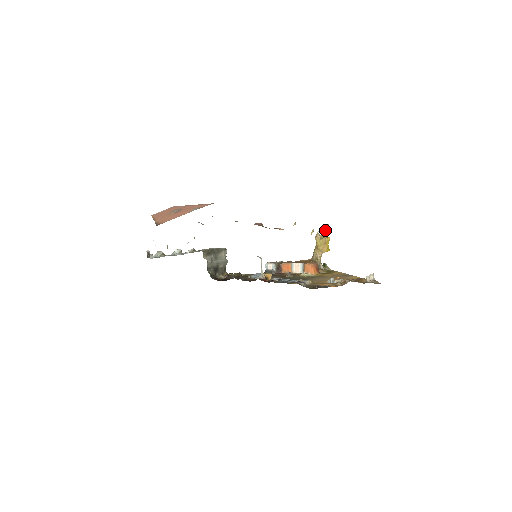
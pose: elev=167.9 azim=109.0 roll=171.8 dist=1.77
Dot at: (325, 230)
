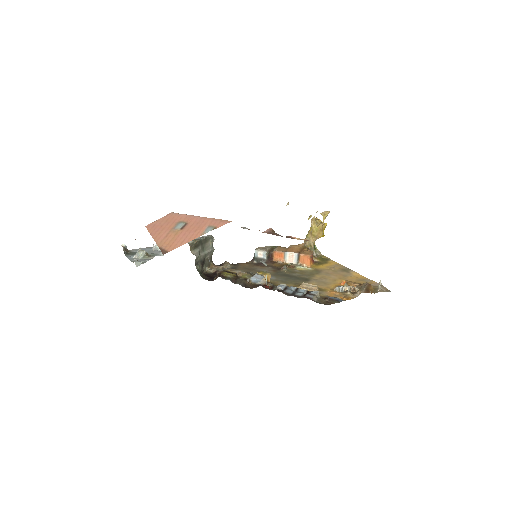
Dot at: (324, 217)
